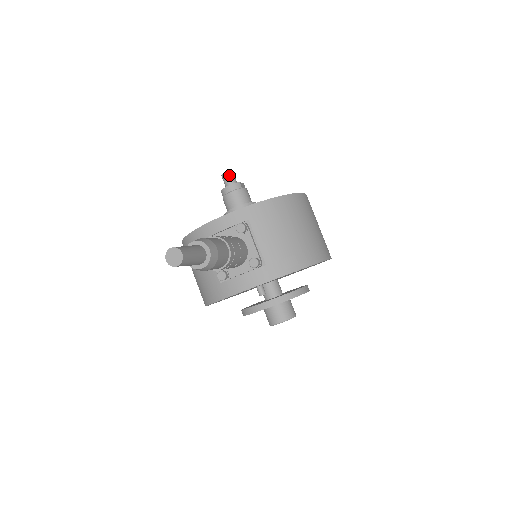
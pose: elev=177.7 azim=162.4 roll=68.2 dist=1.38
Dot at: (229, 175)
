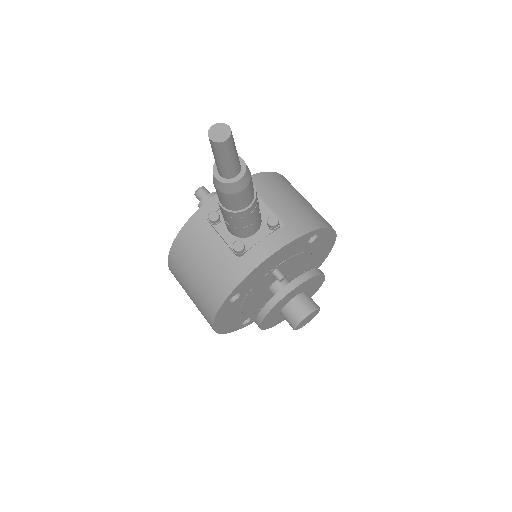
Dot at: (203, 189)
